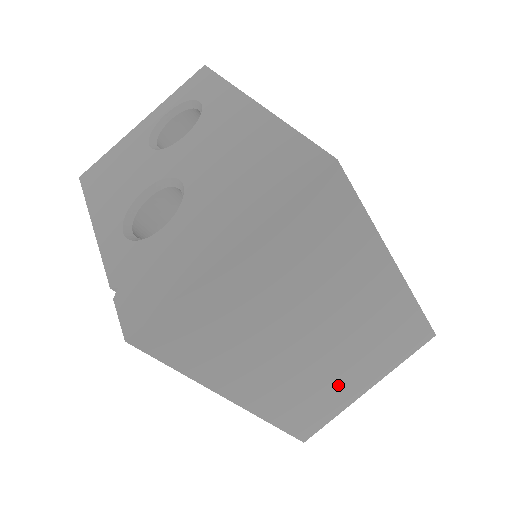
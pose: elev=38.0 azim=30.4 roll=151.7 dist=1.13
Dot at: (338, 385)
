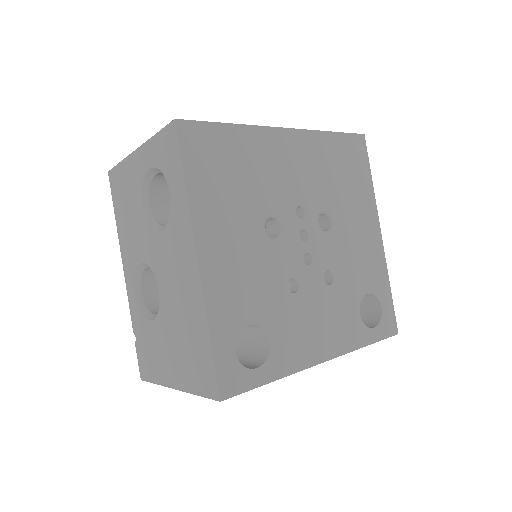
Dot at: occluded
